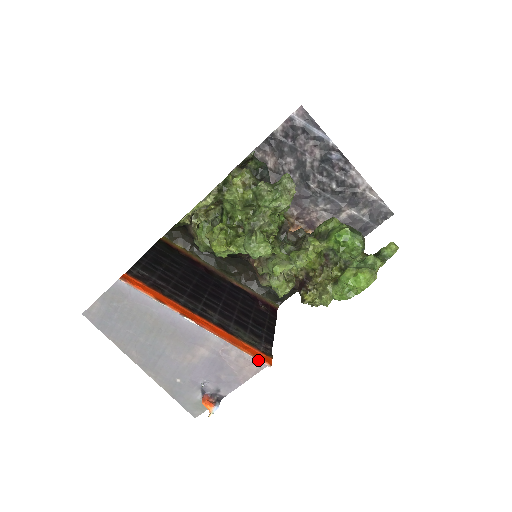
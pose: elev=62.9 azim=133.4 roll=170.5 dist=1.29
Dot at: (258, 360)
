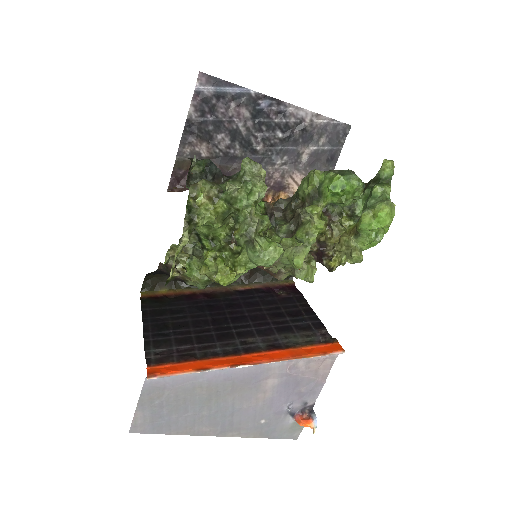
Dot at: (330, 355)
